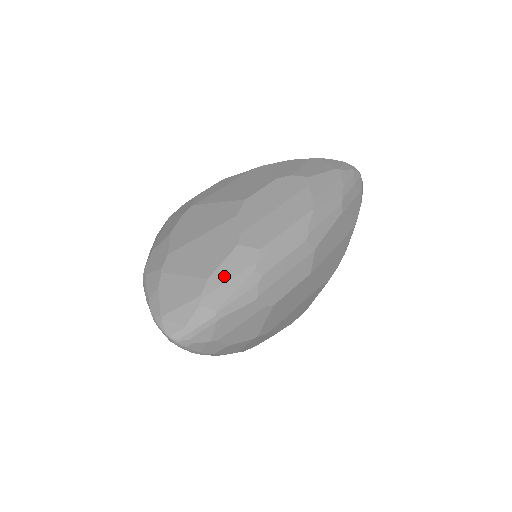
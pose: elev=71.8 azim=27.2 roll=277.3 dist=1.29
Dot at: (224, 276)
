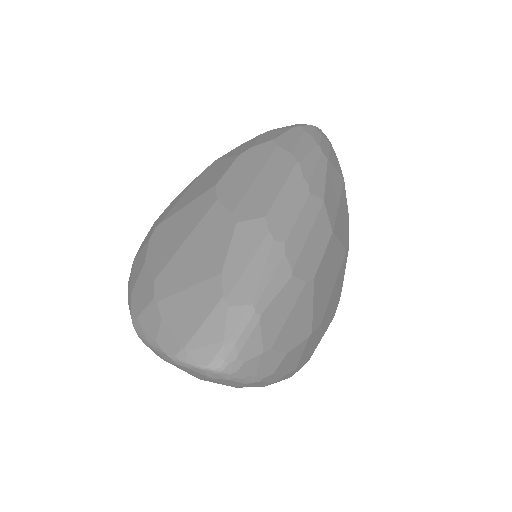
Dot at: (240, 262)
